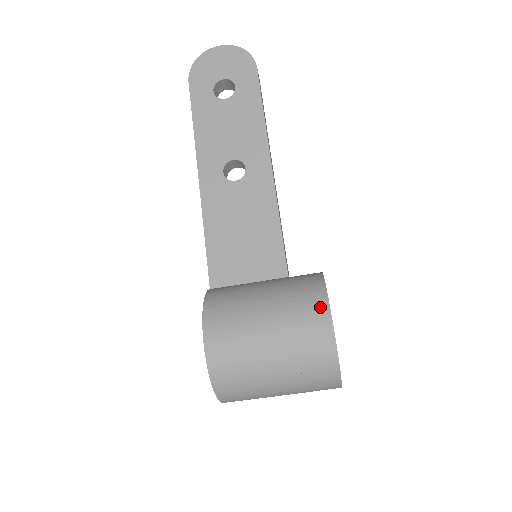
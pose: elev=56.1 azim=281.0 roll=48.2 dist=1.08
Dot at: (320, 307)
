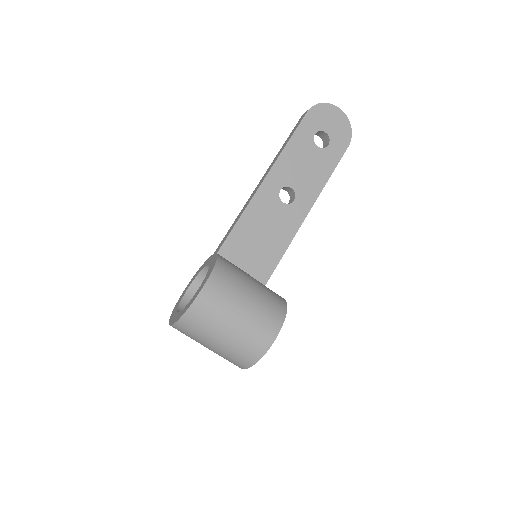
Dot at: (277, 323)
